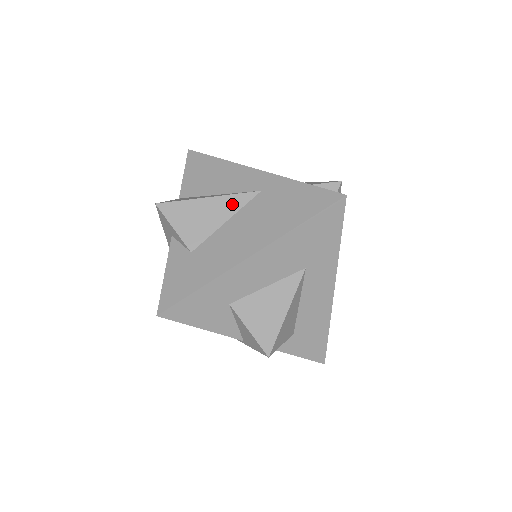
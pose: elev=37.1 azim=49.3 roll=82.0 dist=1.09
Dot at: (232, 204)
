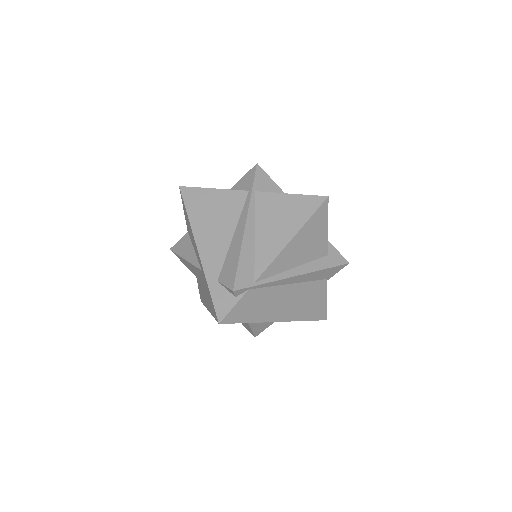
Dot at: (195, 269)
